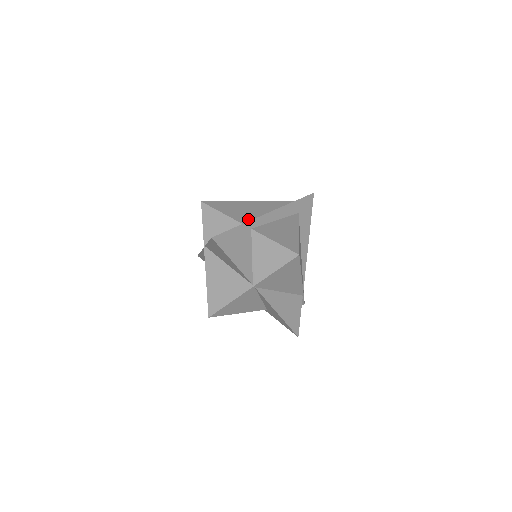
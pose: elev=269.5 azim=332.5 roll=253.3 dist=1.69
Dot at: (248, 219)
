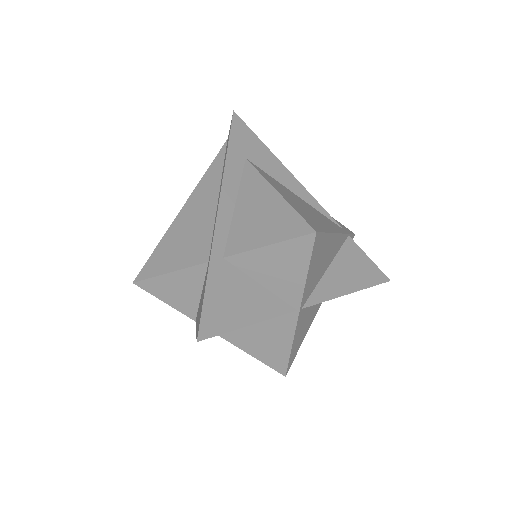
Dot at: (205, 245)
